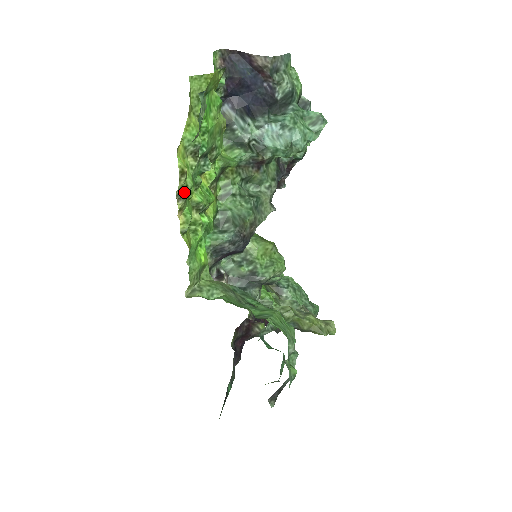
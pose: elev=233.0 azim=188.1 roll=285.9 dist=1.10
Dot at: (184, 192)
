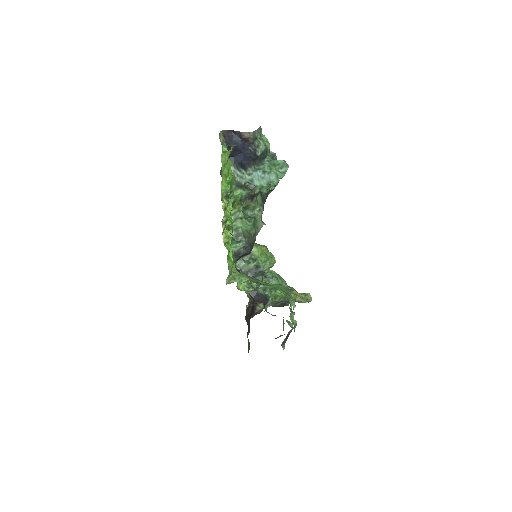
Dot at: (226, 219)
